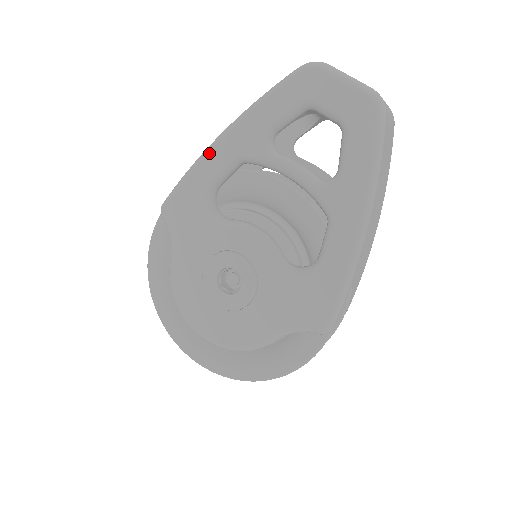
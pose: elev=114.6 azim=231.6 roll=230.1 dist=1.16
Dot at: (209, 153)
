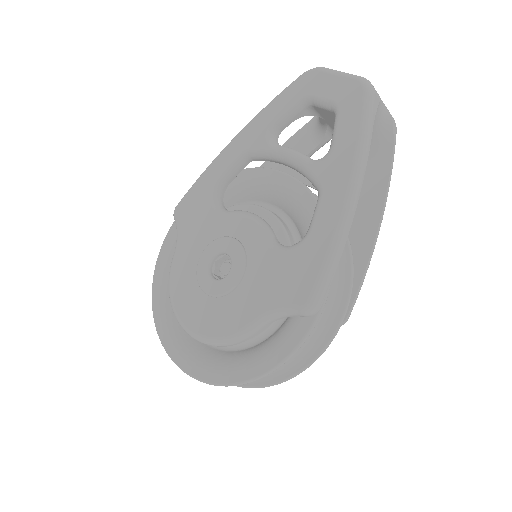
Dot at: (221, 154)
